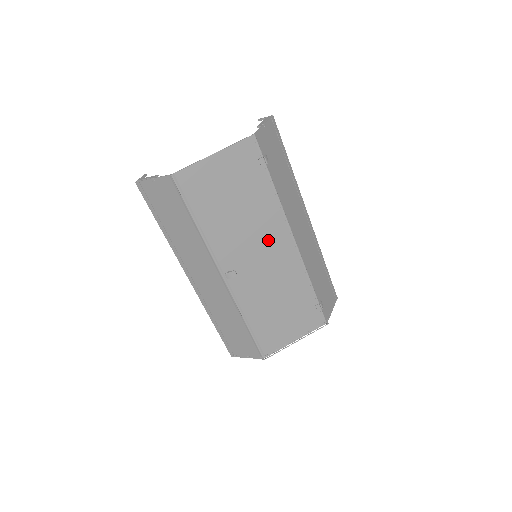
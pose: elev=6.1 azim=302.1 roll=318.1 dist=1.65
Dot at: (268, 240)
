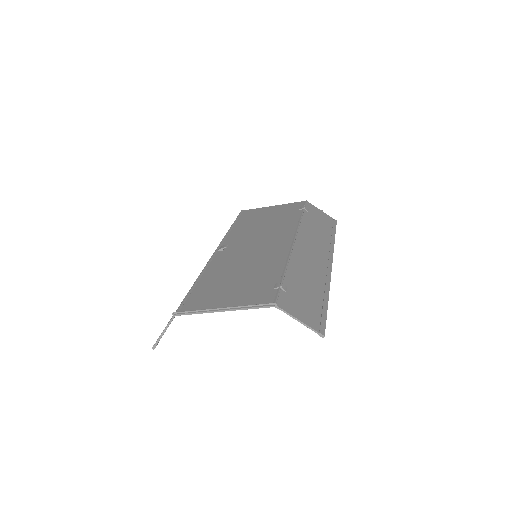
Dot at: (272, 238)
